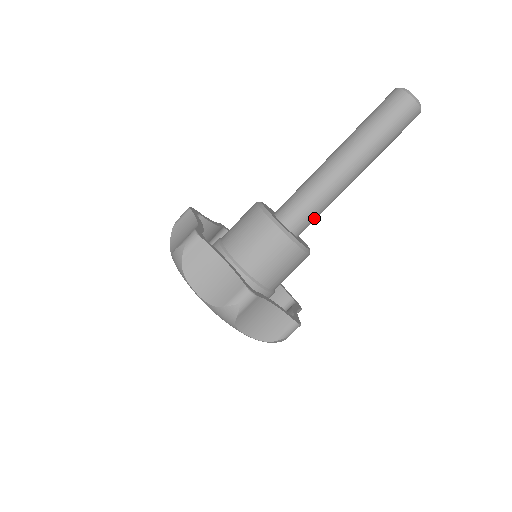
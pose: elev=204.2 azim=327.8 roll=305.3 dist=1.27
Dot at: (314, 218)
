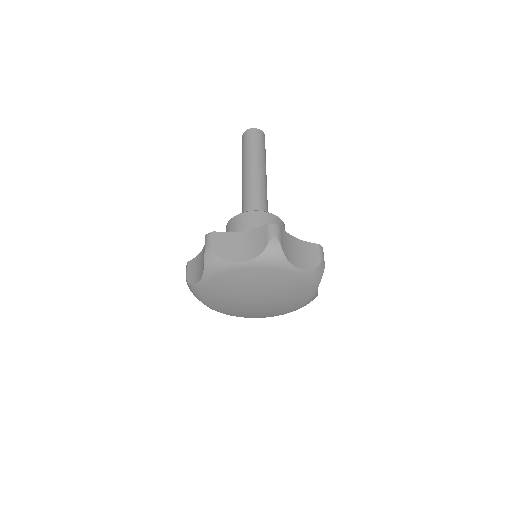
Dot at: occluded
